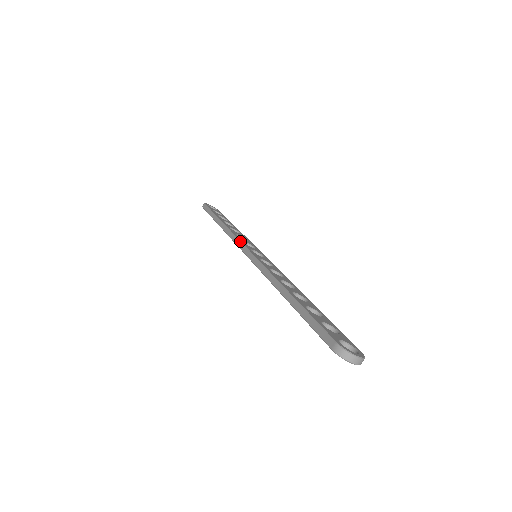
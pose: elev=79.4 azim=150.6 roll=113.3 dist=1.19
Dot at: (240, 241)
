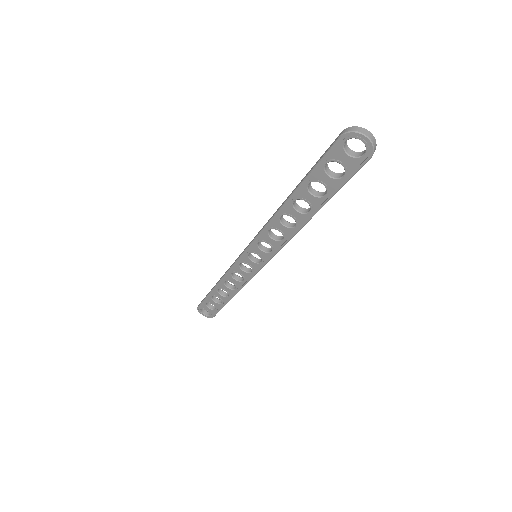
Dot at: occluded
